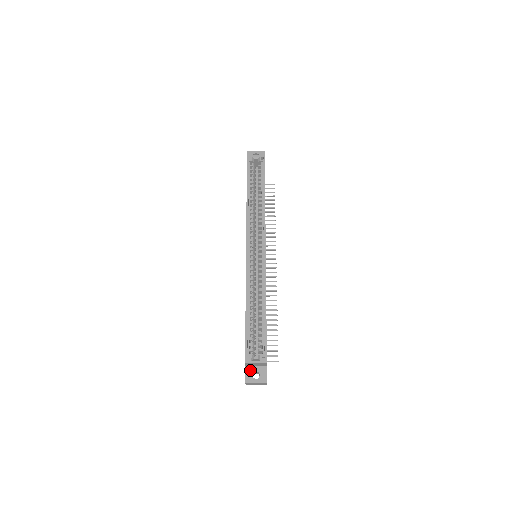
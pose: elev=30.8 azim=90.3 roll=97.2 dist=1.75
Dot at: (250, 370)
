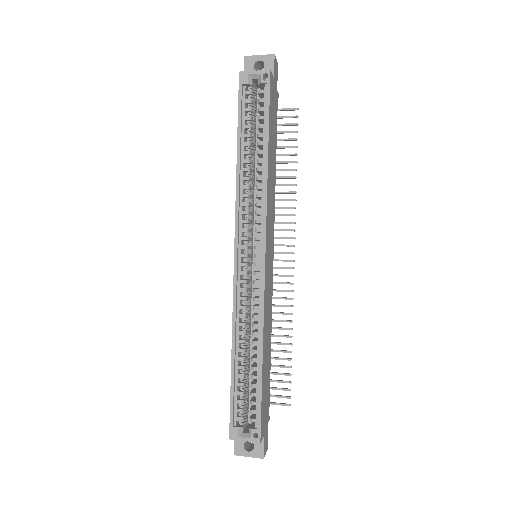
Dot at: occluded
